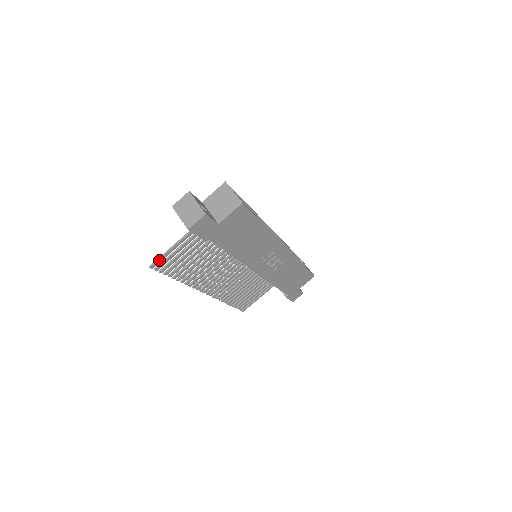
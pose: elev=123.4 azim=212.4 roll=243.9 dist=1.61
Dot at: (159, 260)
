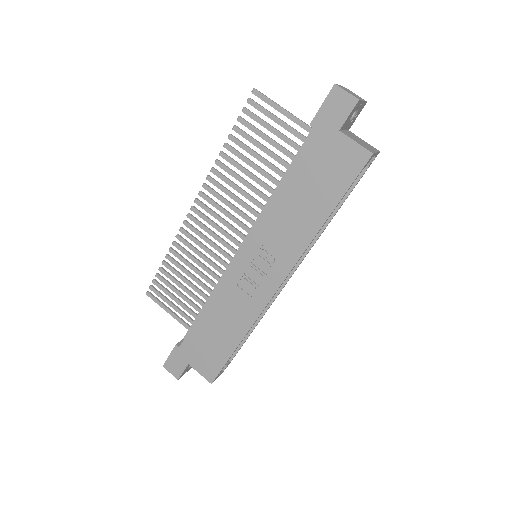
Dot at: (265, 97)
